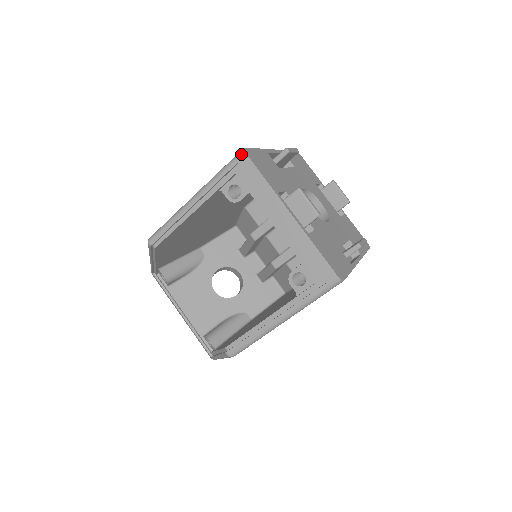
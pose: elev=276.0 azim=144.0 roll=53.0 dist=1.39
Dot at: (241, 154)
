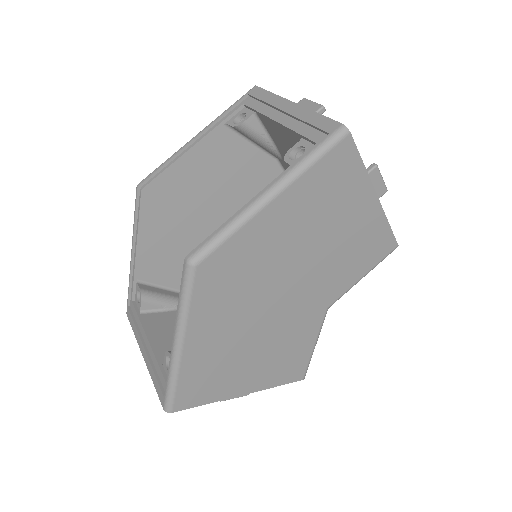
Dot at: (252, 88)
